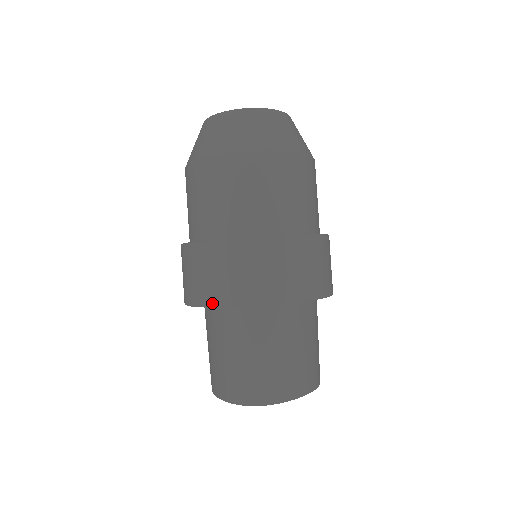
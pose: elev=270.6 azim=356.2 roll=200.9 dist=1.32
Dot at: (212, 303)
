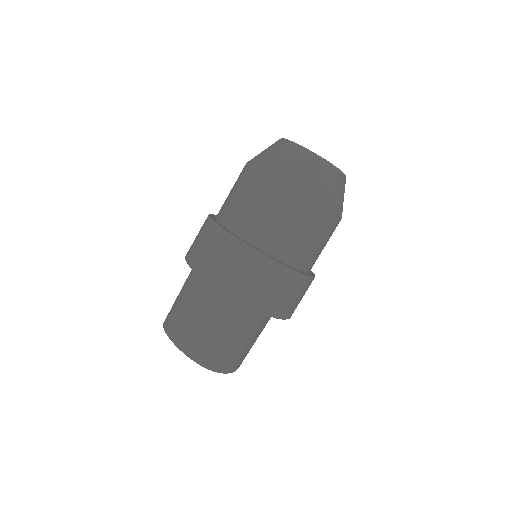
Dot at: (230, 293)
